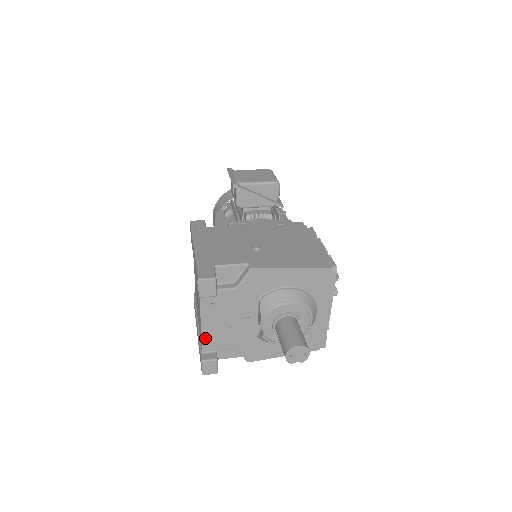
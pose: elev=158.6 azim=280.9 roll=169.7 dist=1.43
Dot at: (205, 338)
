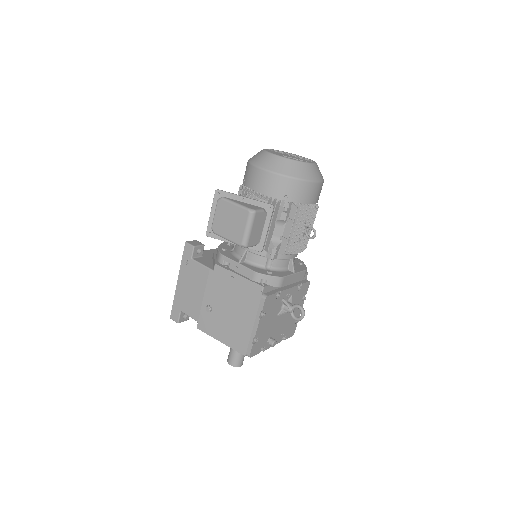
Dot at: occluded
